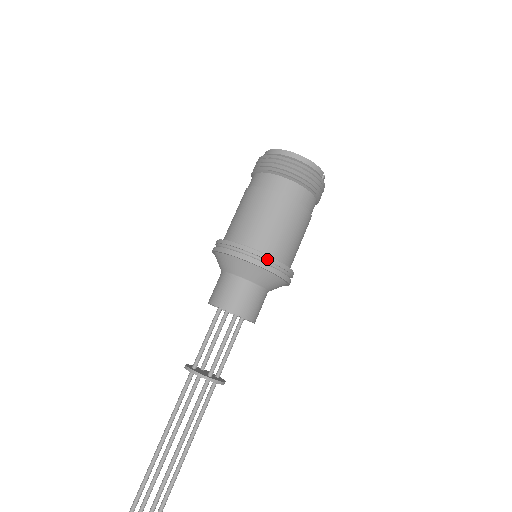
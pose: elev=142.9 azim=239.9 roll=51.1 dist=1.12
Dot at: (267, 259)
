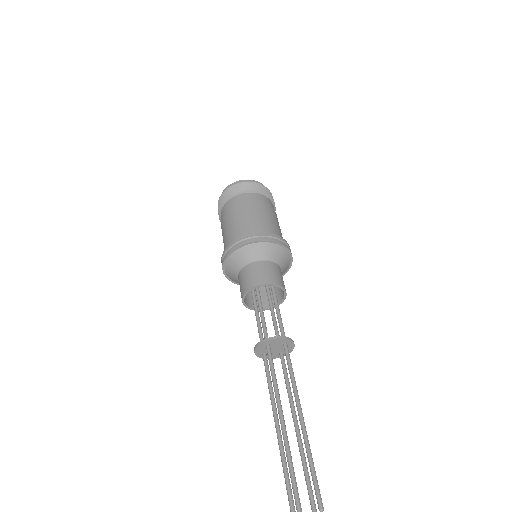
Dot at: (283, 240)
